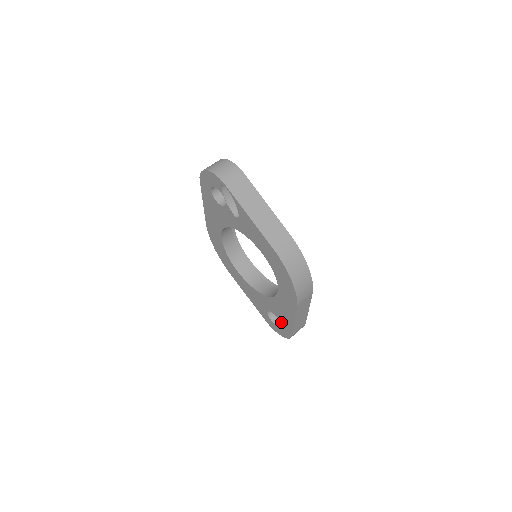
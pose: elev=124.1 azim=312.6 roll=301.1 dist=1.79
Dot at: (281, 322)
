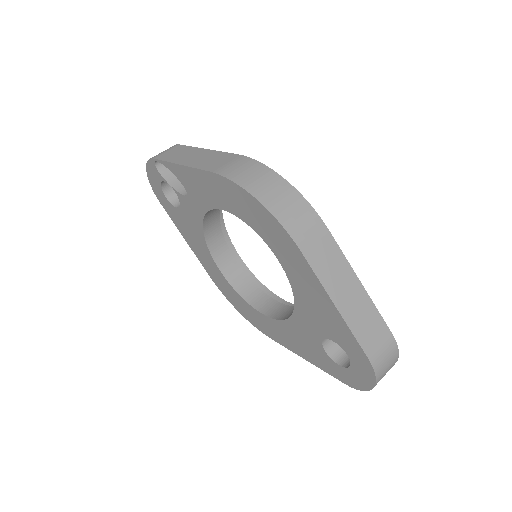
Dot at: (340, 343)
